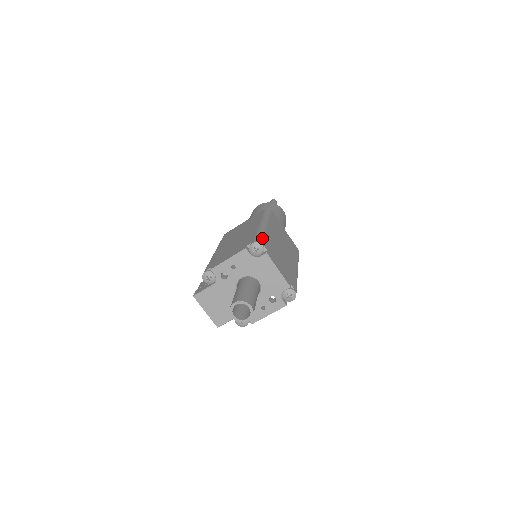
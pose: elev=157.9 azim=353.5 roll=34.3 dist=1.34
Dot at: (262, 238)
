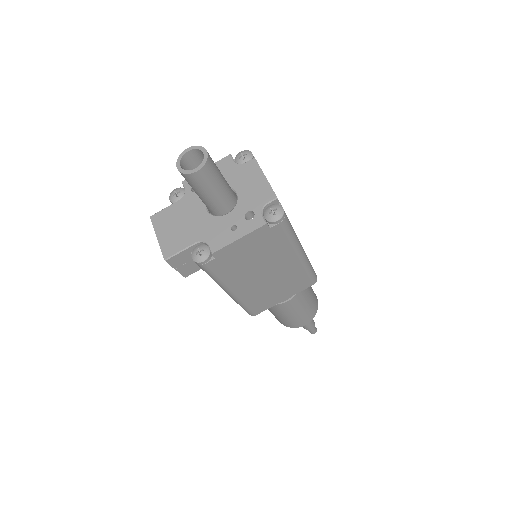
Dot at: occluded
